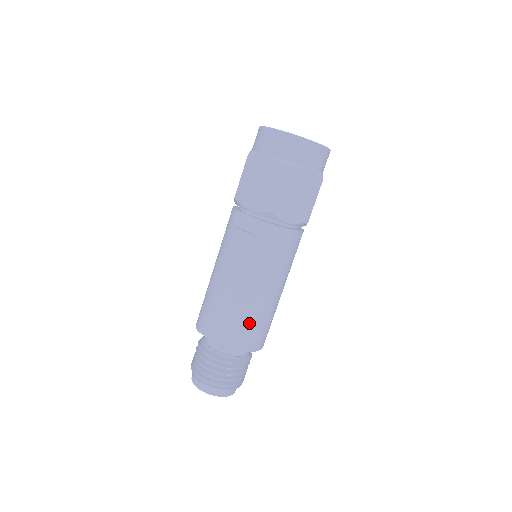
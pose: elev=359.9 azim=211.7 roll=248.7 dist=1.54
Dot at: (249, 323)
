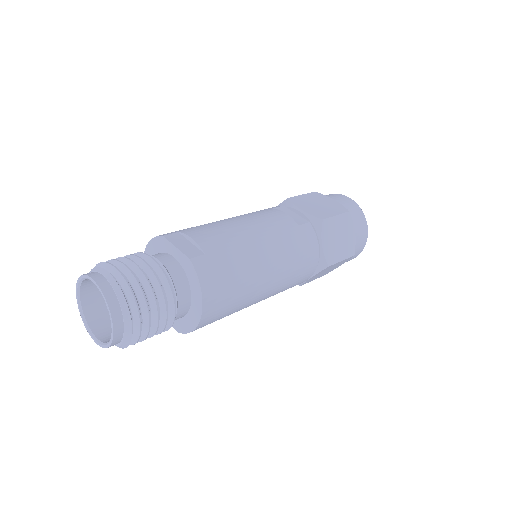
Dot at: (233, 270)
